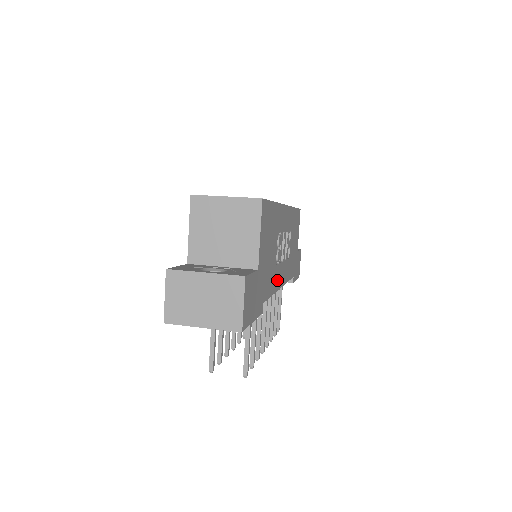
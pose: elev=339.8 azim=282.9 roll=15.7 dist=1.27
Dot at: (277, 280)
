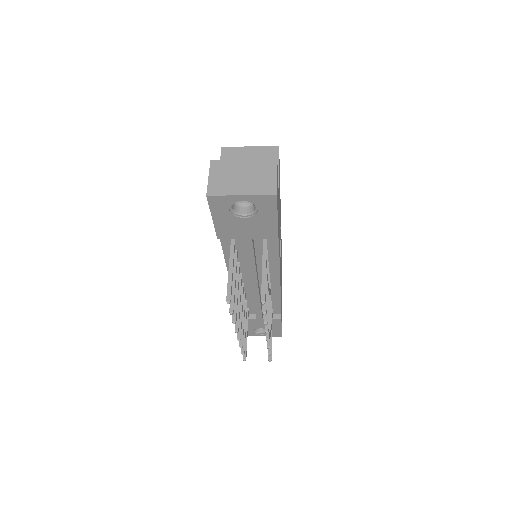
Dot at: occluded
